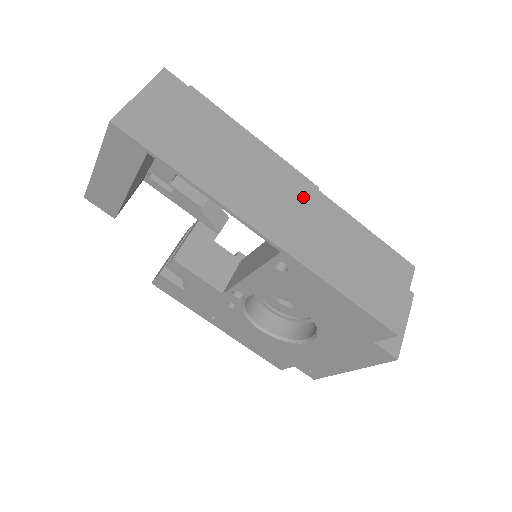
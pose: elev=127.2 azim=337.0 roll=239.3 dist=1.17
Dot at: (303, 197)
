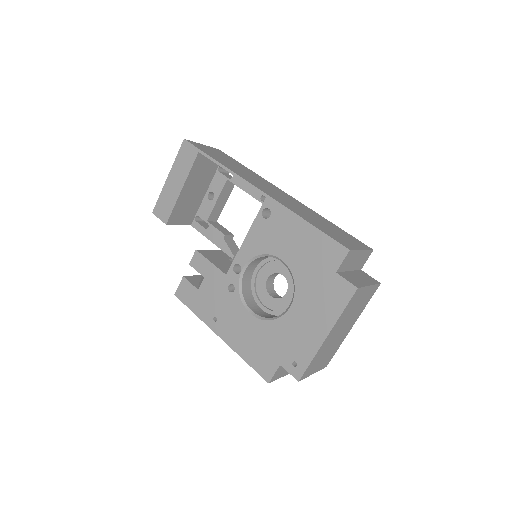
Dot at: (288, 197)
